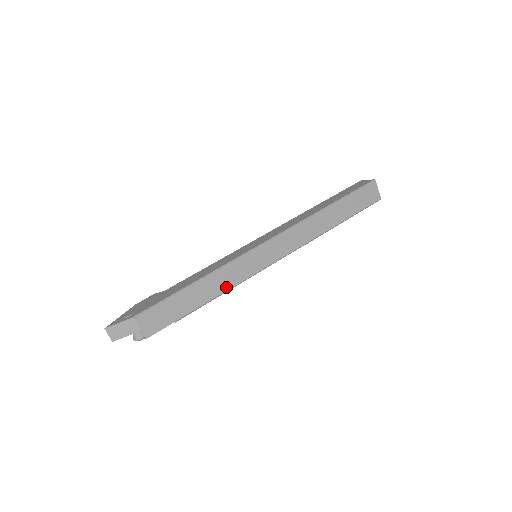
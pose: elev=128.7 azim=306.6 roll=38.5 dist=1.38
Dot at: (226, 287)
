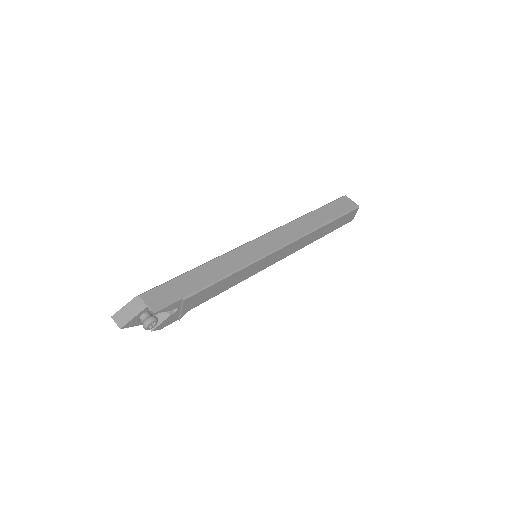
Dot at: (230, 270)
